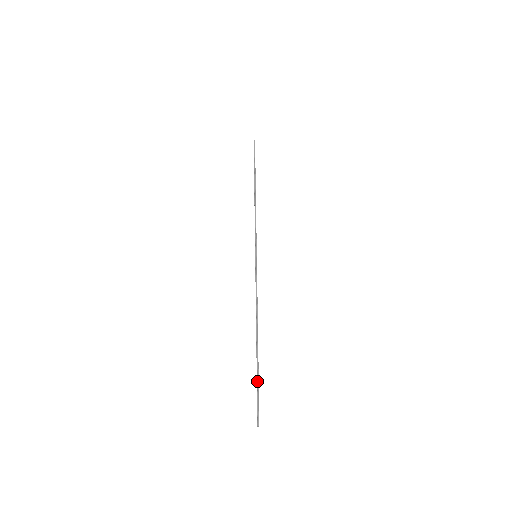
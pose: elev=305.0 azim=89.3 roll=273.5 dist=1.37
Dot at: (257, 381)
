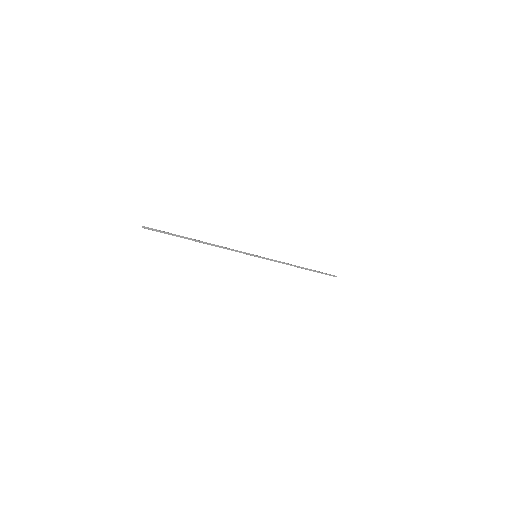
Dot at: occluded
